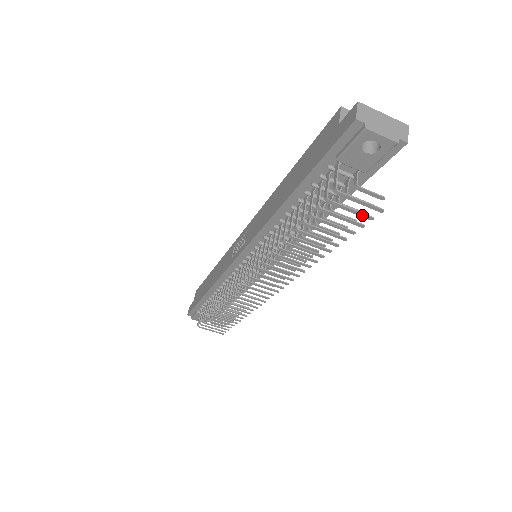
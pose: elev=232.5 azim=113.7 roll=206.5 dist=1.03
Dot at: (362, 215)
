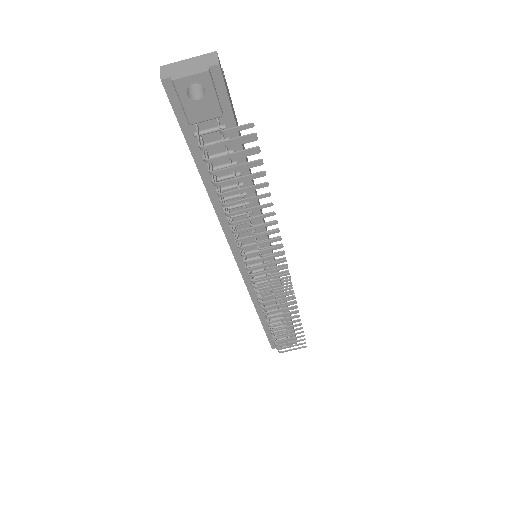
Dot at: (246, 152)
